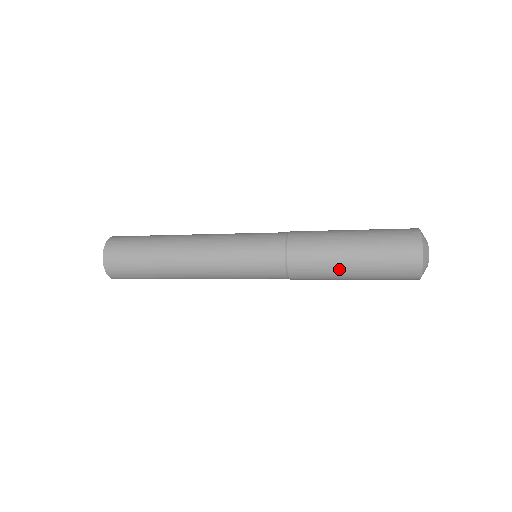
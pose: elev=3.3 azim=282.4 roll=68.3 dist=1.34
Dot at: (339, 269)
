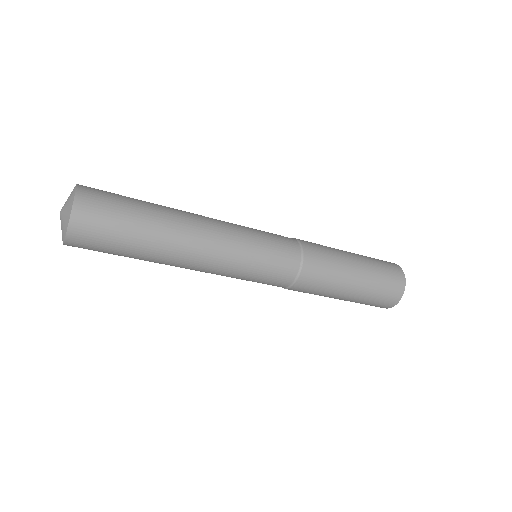
Dot at: (346, 277)
